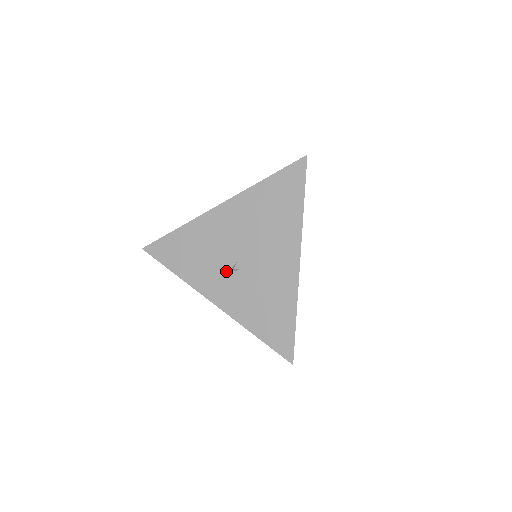
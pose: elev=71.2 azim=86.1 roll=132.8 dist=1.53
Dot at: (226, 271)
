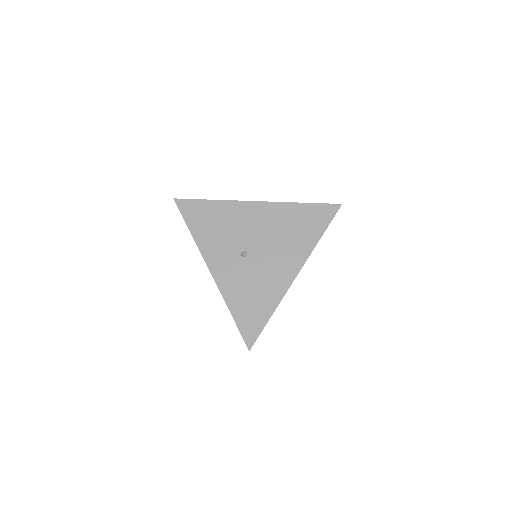
Dot at: (235, 253)
